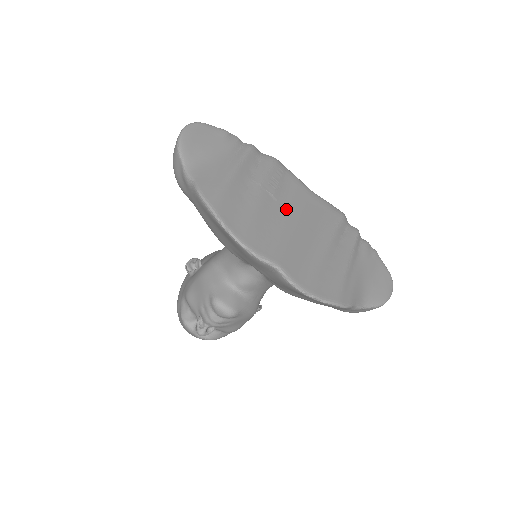
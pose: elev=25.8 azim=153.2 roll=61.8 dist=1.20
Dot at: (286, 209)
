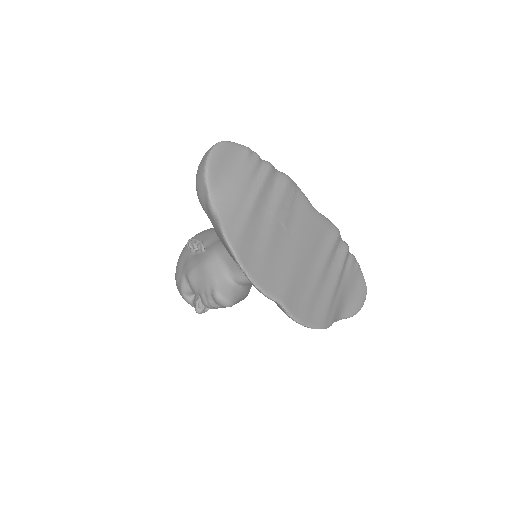
Dot at: (293, 238)
